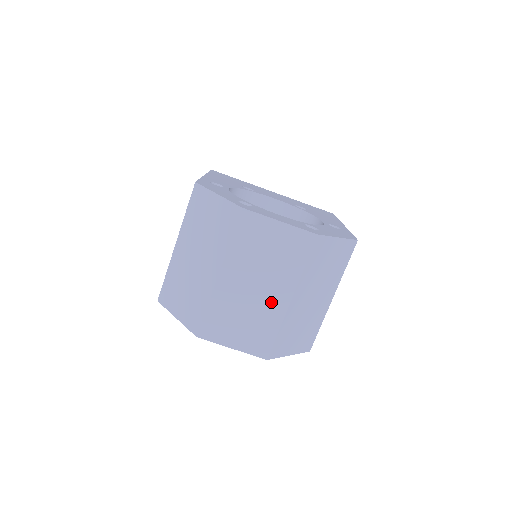
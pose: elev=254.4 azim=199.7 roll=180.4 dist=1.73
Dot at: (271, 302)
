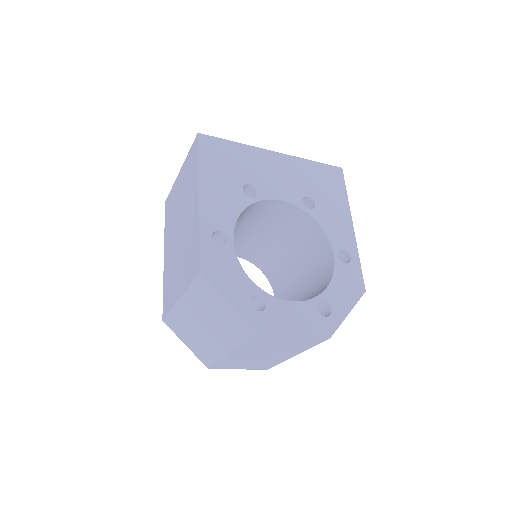
Dot at: (277, 357)
